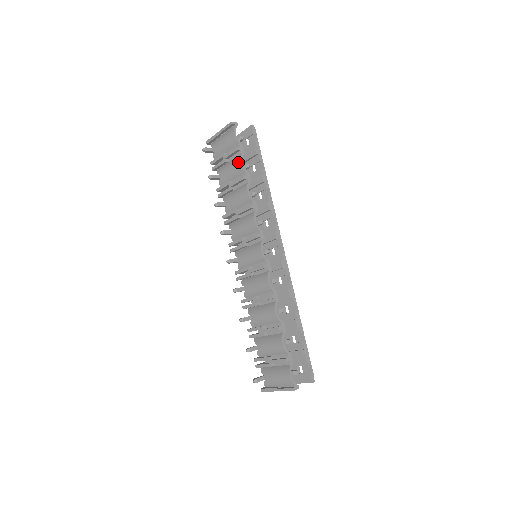
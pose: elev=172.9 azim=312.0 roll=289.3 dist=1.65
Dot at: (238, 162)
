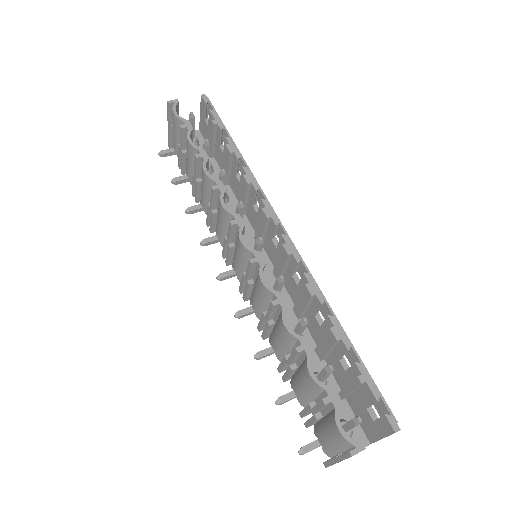
Dot at: (187, 143)
